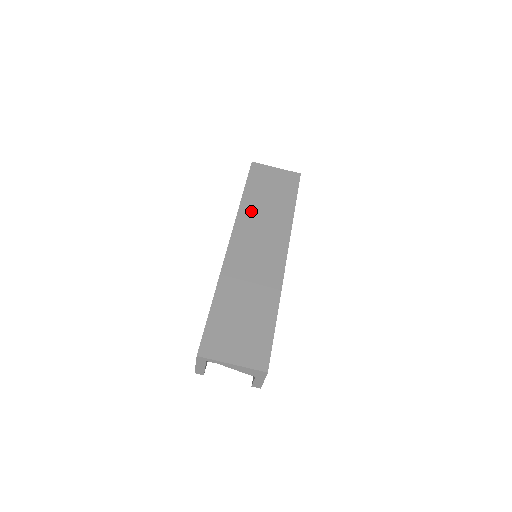
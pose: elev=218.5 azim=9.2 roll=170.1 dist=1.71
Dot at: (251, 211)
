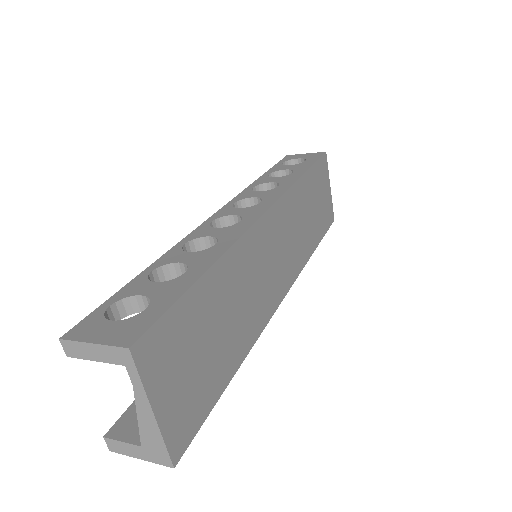
Dot at: (297, 203)
